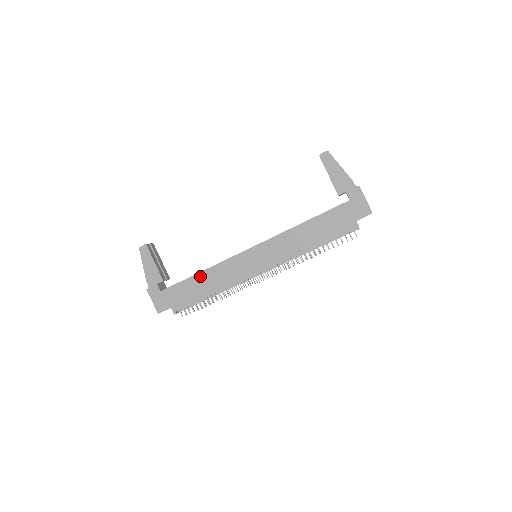
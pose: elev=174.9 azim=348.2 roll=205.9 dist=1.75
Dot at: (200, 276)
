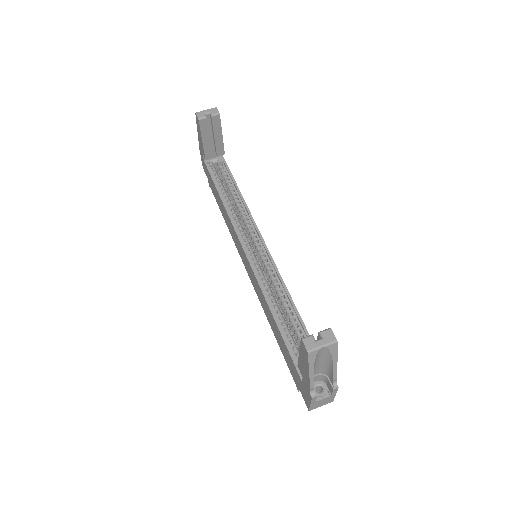
Dot at: (221, 200)
